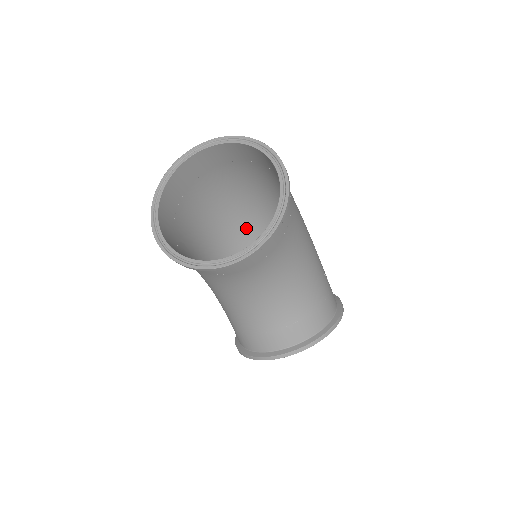
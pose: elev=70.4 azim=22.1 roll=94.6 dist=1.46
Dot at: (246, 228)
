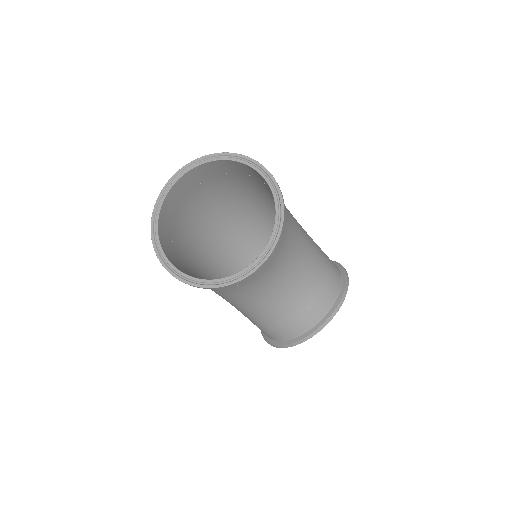
Dot at: (229, 238)
